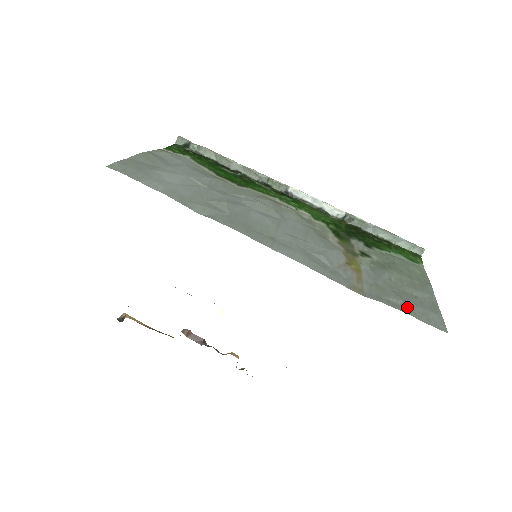
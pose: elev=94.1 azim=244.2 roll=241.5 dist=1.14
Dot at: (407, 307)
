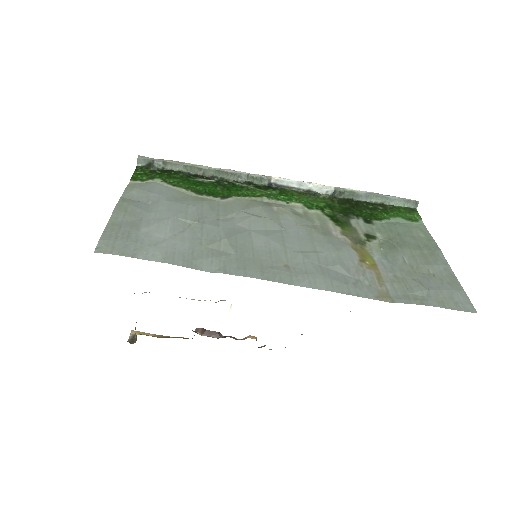
Dot at: (433, 297)
